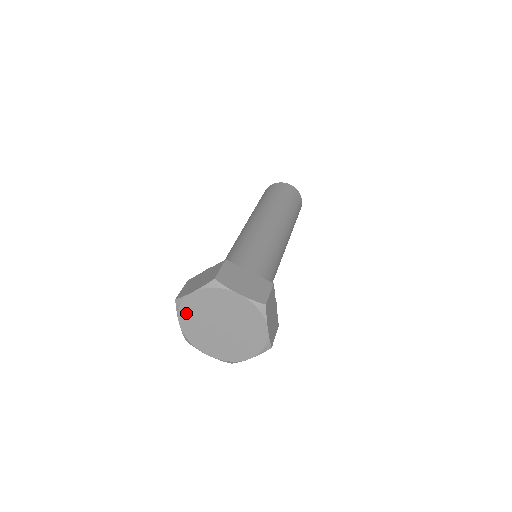
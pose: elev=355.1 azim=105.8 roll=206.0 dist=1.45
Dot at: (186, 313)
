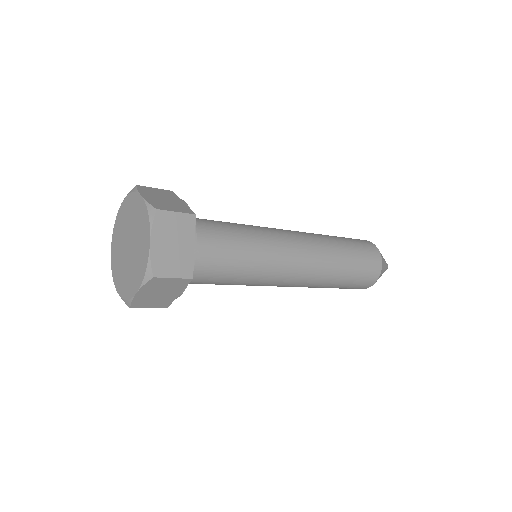
Dot at: (116, 233)
